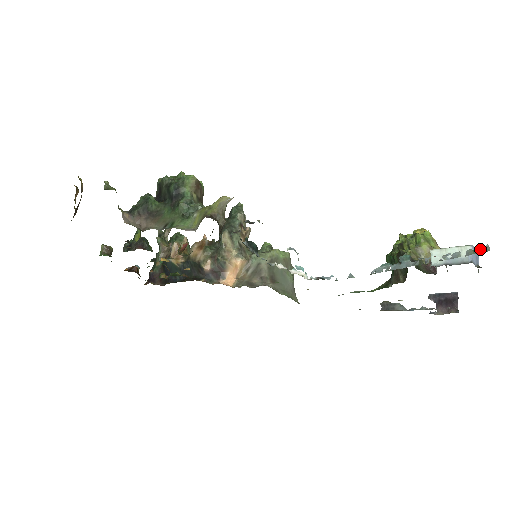
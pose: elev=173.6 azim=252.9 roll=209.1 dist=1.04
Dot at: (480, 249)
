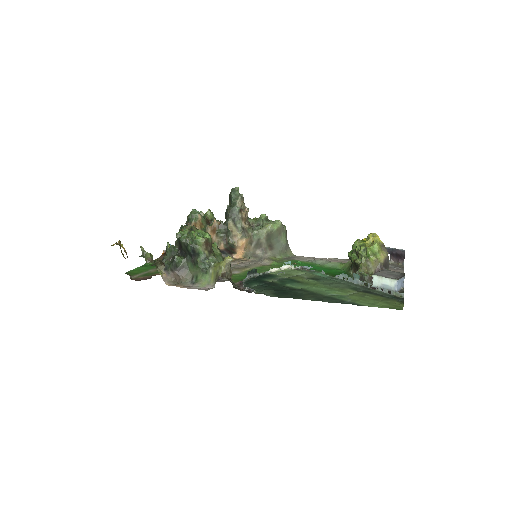
Dot at: (399, 294)
